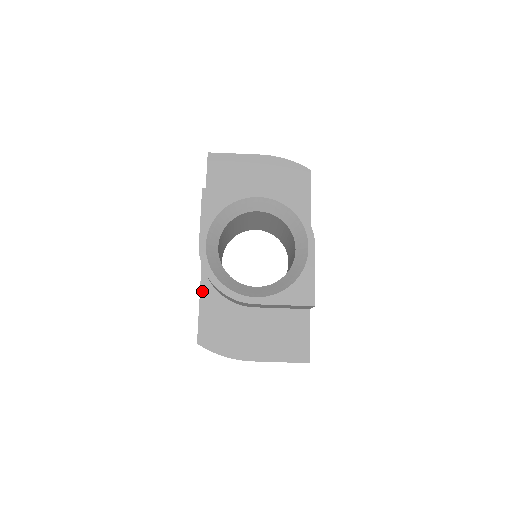
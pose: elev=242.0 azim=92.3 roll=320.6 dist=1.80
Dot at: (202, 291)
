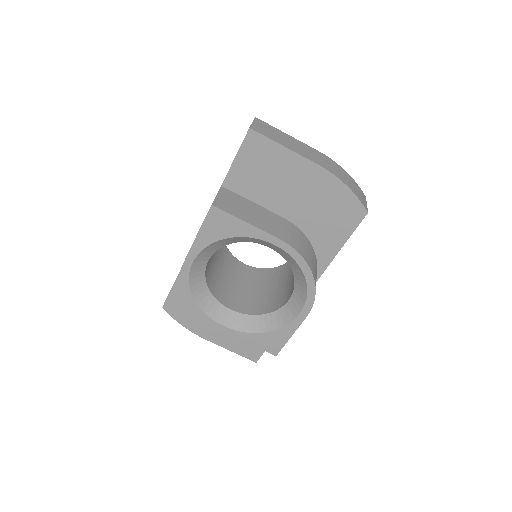
Dot at: occluded
